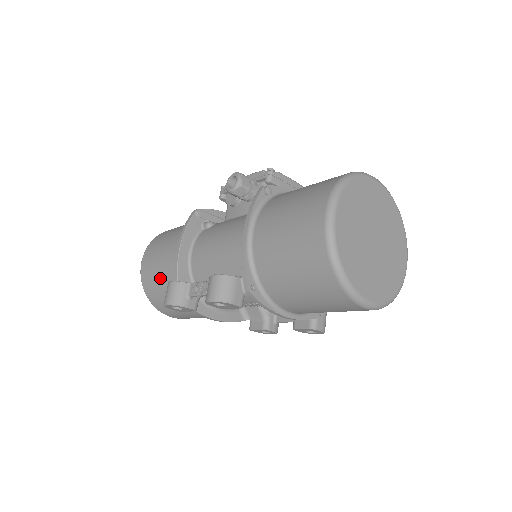
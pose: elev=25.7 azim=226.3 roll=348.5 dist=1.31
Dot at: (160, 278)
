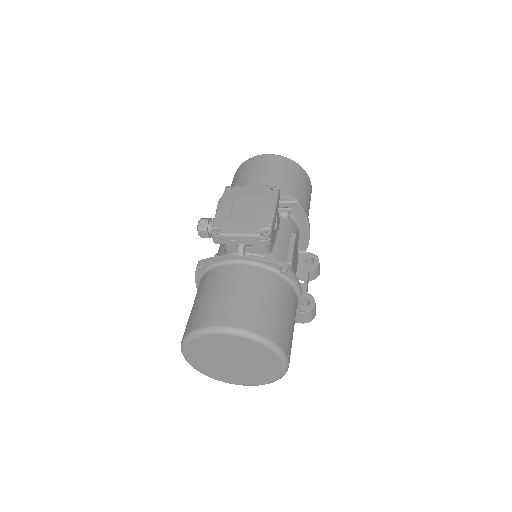
Dot at: occluded
